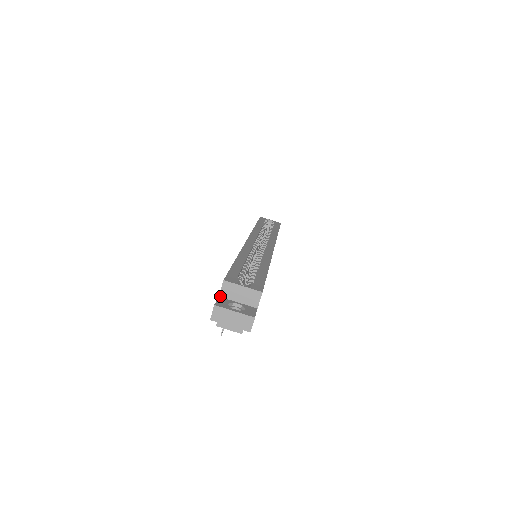
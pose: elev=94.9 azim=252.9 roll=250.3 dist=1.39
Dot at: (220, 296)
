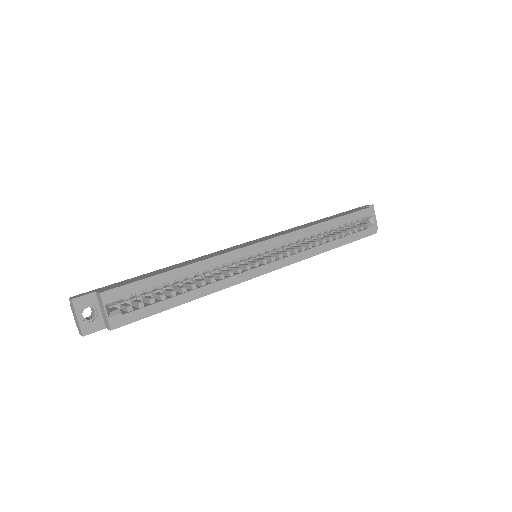
Dot at: (96, 293)
